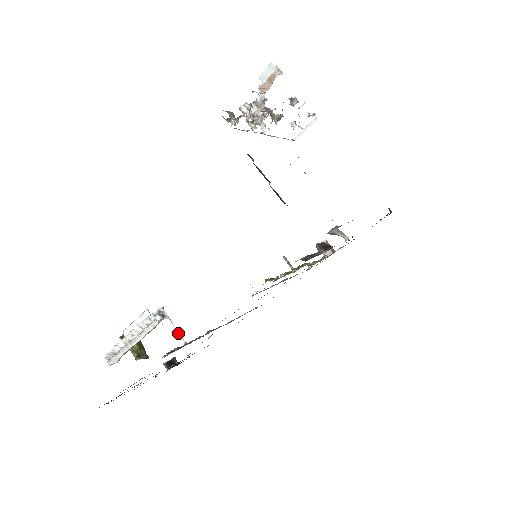
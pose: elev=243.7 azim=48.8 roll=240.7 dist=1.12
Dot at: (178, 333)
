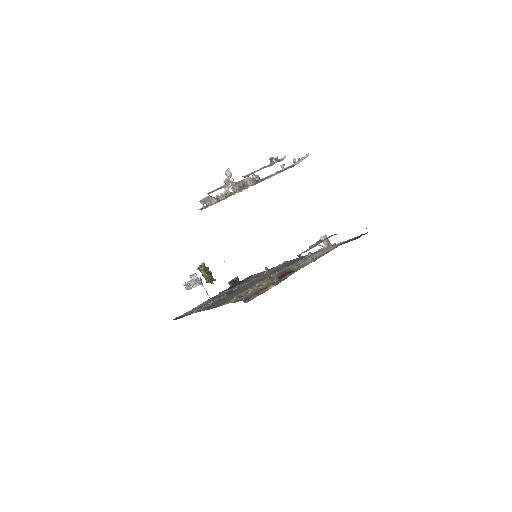
Dot at: (208, 295)
